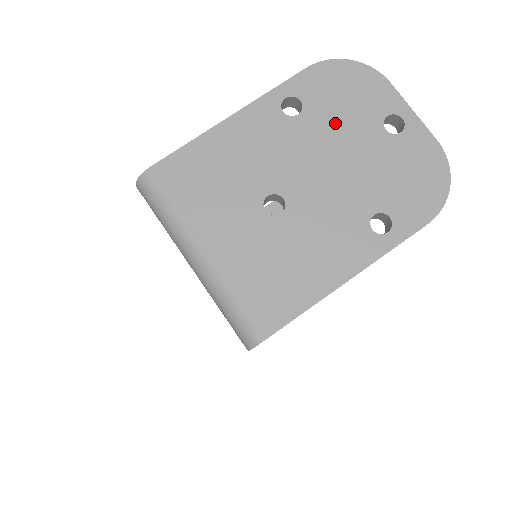
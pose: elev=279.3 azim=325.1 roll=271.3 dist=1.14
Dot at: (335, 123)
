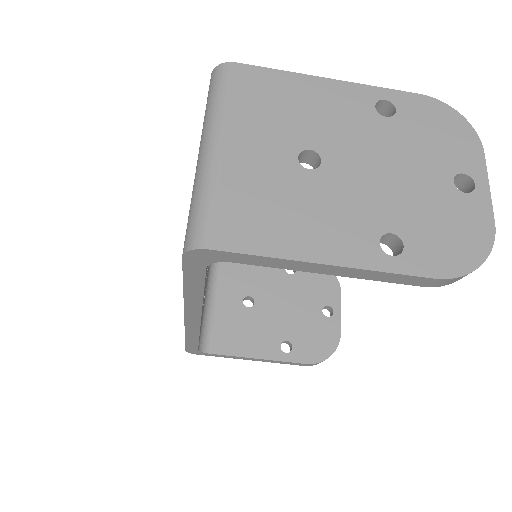
Dot at: (413, 145)
